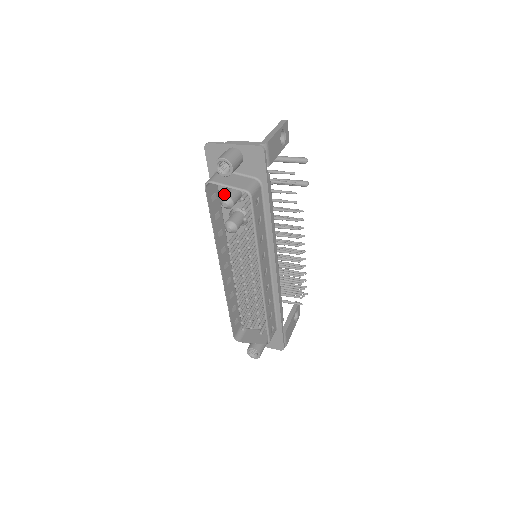
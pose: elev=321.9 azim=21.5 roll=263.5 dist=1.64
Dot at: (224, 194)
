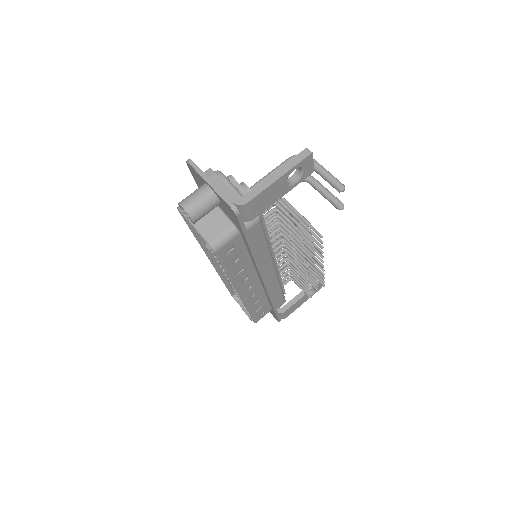
Dot at: occluded
